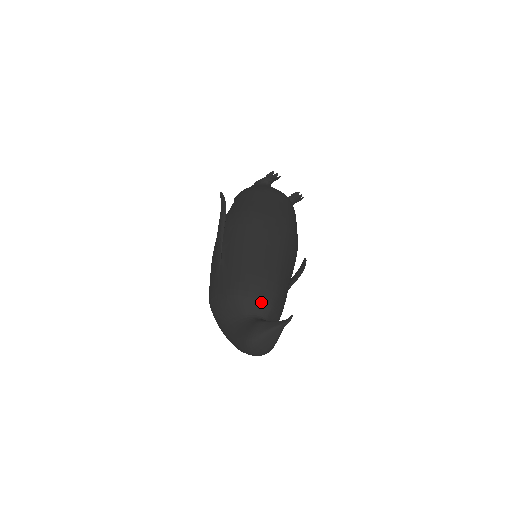
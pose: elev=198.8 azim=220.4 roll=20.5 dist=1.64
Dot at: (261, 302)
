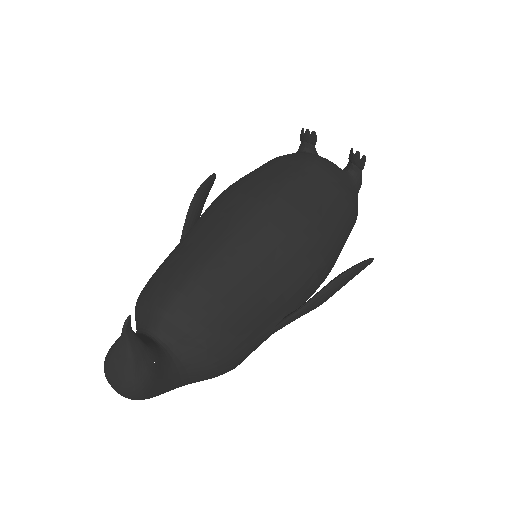
Dot at: (151, 306)
